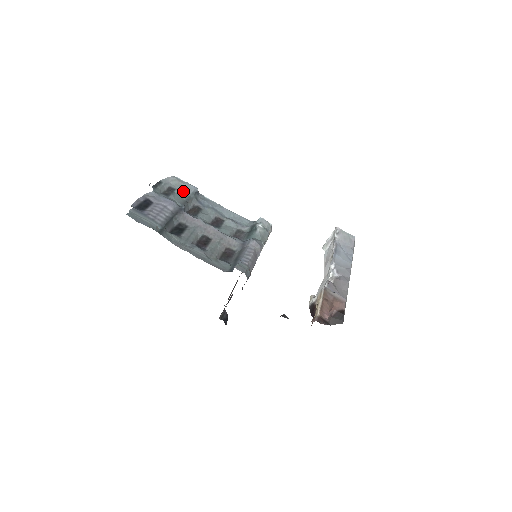
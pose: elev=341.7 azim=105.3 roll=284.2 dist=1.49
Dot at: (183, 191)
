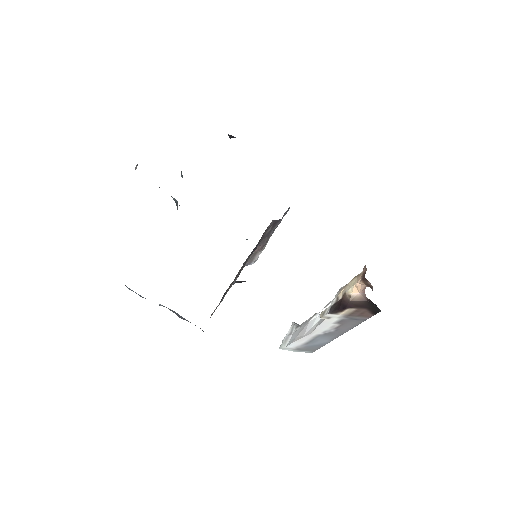
Dot at: occluded
